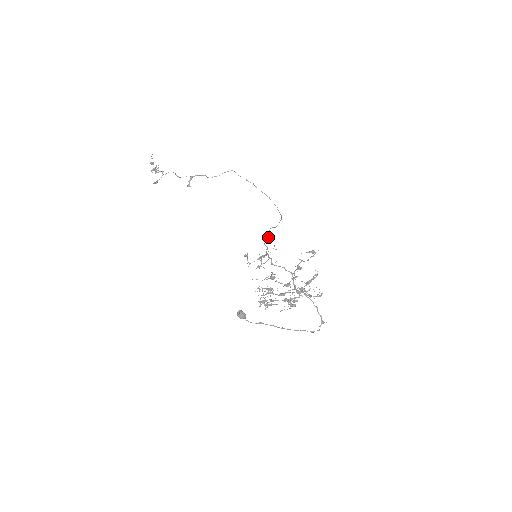
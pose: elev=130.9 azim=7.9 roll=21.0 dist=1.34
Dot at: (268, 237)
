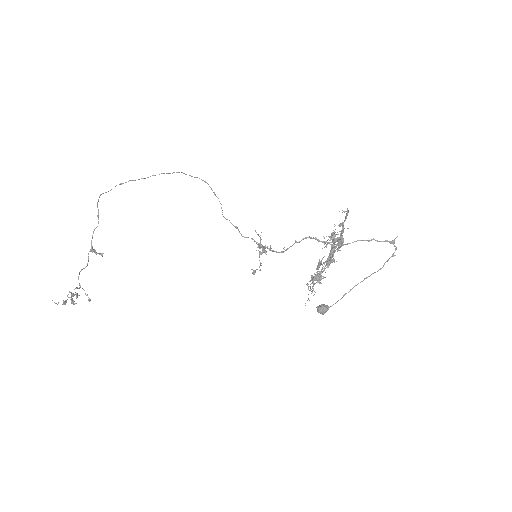
Dot at: (236, 228)
